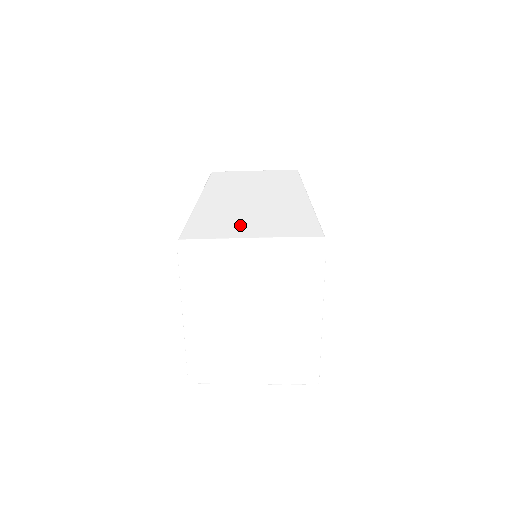
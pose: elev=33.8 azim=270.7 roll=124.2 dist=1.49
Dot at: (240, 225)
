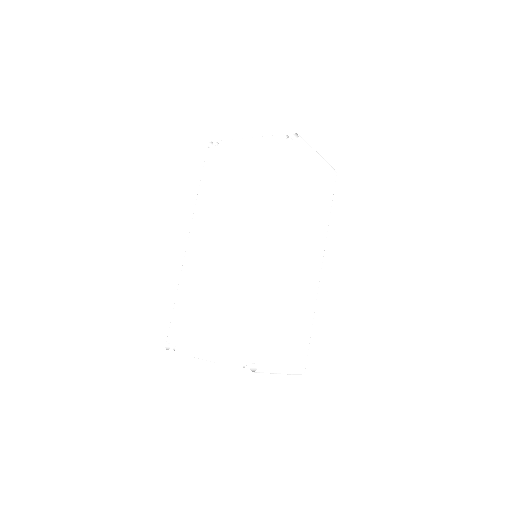
Dot at: (285, 342)
